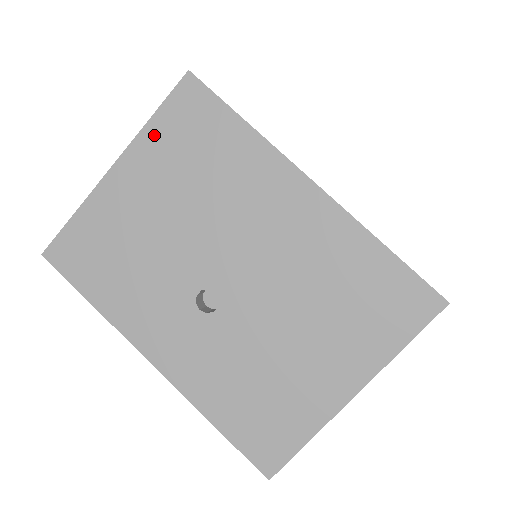
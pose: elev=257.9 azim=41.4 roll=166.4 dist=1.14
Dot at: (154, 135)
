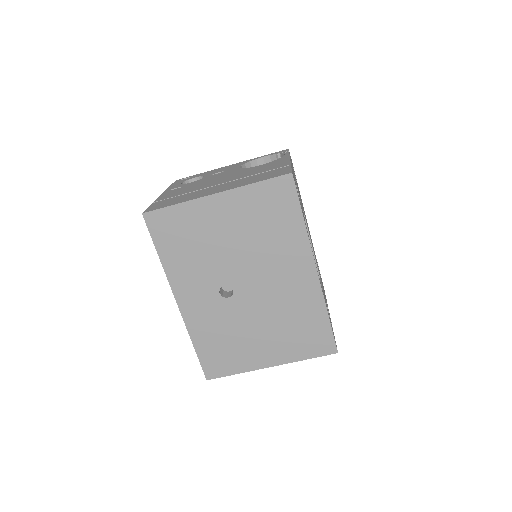
Dot at: (250, 193)
